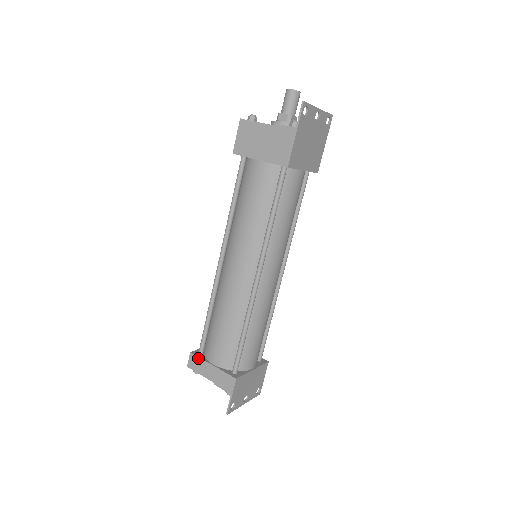
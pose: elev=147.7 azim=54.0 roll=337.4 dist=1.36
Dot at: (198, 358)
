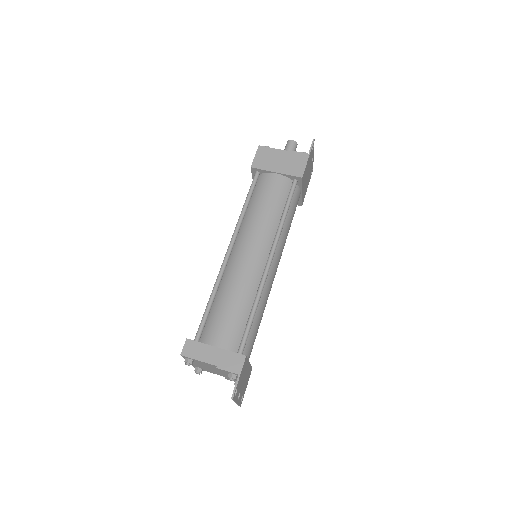
Dot at: (197, 343)
